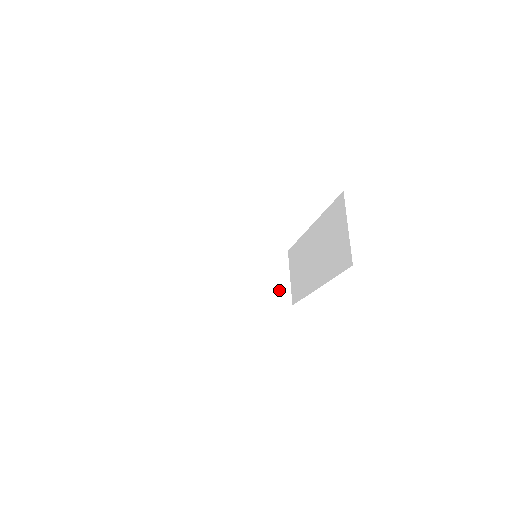
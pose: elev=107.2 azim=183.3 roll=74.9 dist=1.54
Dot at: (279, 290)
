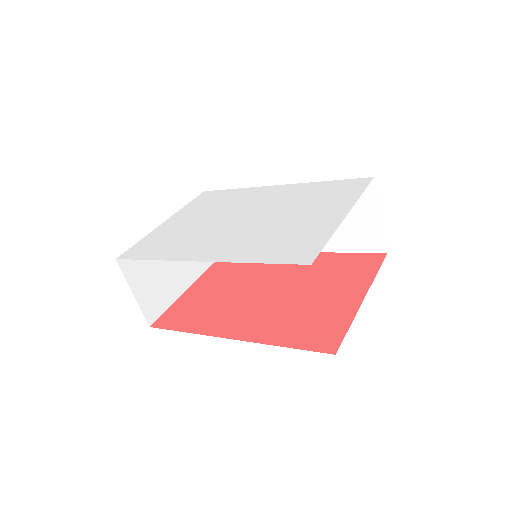
Dot at: occluded
